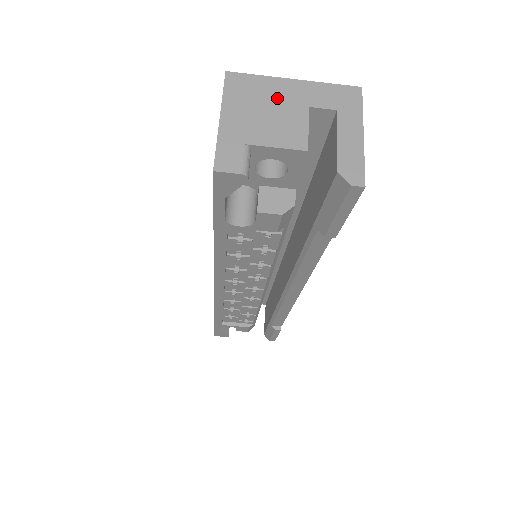
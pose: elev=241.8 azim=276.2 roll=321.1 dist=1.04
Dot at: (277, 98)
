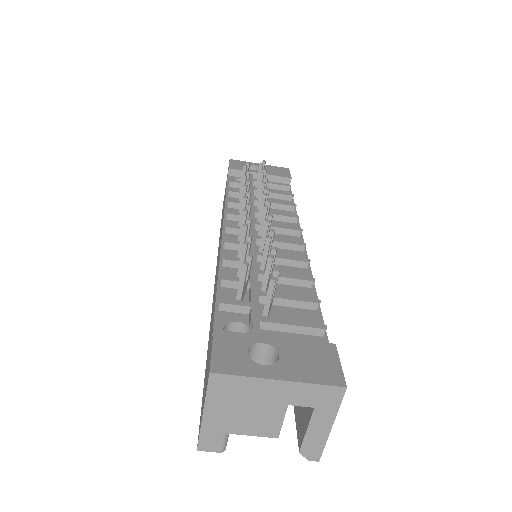
Dot at: (259, 398)
